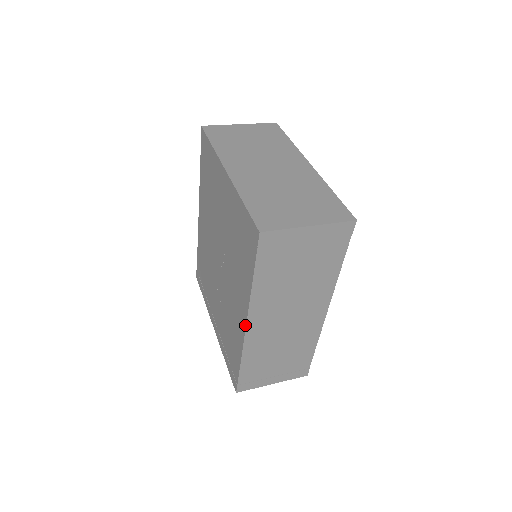
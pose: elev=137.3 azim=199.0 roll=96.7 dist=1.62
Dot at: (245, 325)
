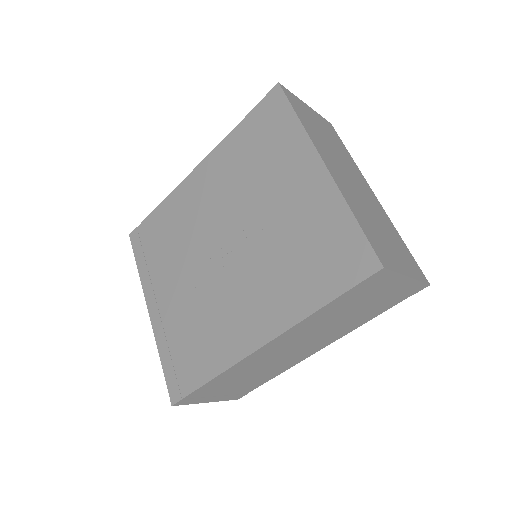
Dot at: (261, 345)
